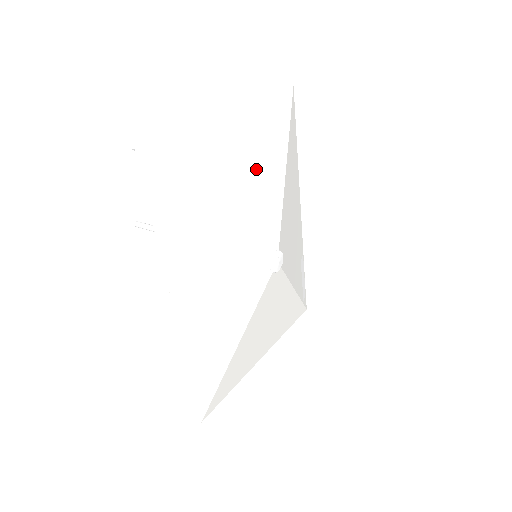
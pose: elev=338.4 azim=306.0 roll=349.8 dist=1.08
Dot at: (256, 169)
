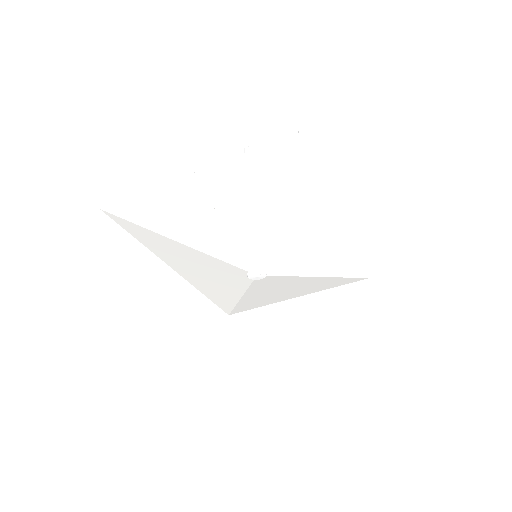
Dot at: (230, 214)
